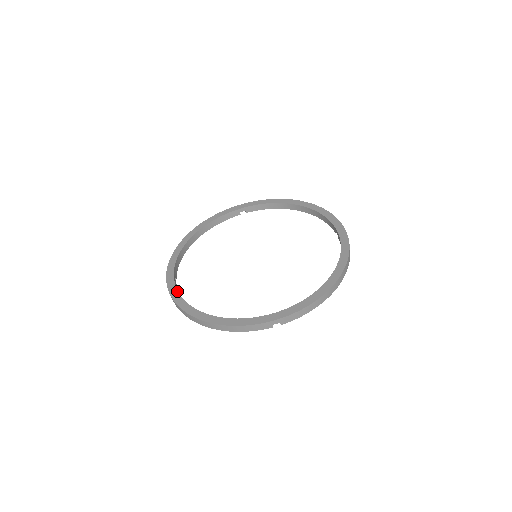
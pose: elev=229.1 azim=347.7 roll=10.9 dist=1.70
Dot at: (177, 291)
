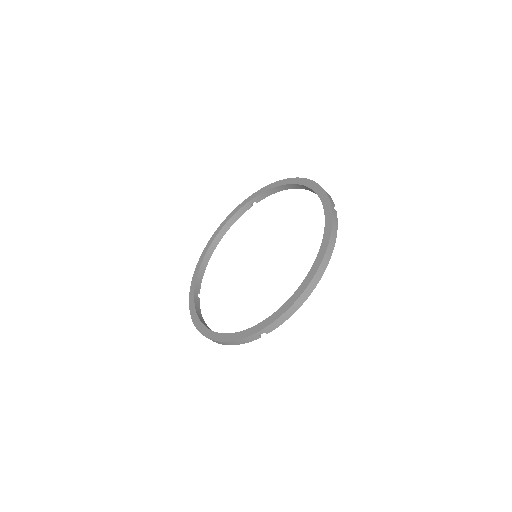
Dot at: (194, 308)
